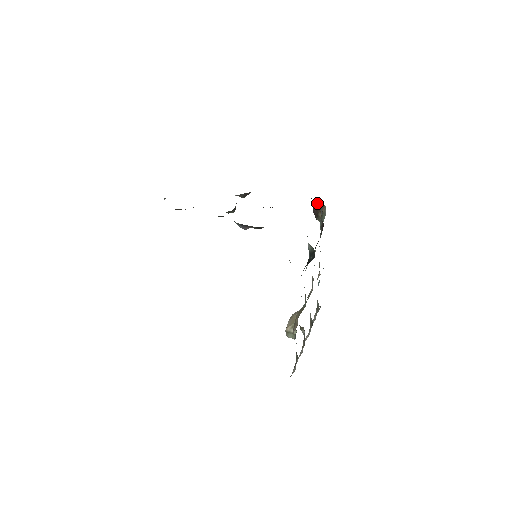
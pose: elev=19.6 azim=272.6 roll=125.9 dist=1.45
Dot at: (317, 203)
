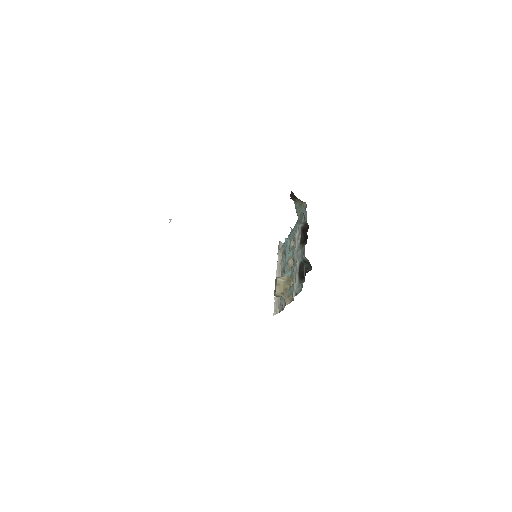
Dot at: occluded
